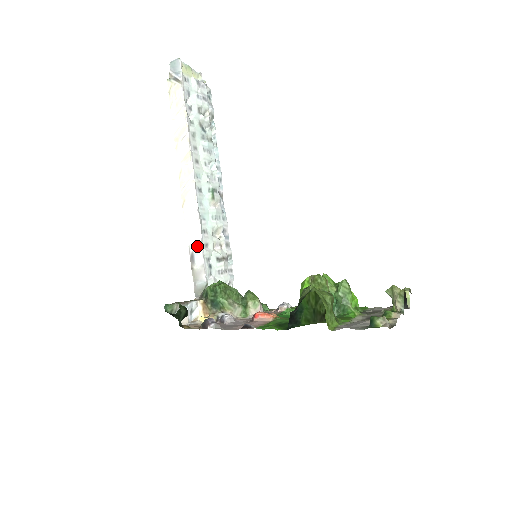
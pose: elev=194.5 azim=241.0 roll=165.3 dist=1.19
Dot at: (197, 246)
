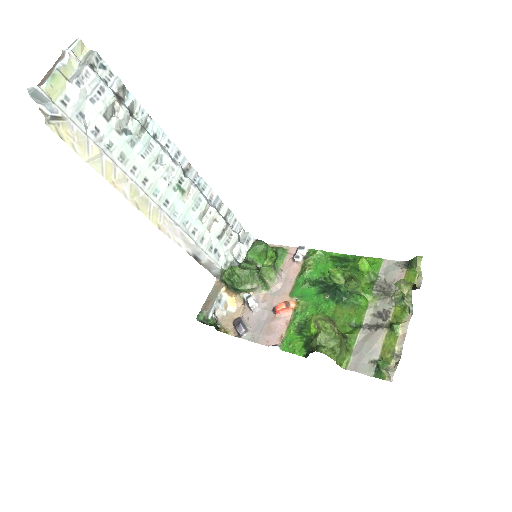
Dot at: (195, 250)
